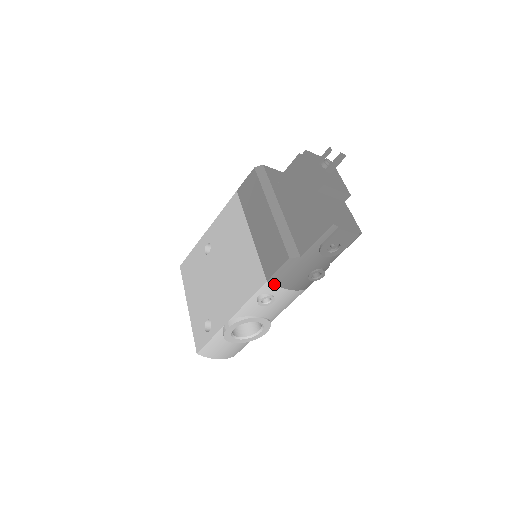
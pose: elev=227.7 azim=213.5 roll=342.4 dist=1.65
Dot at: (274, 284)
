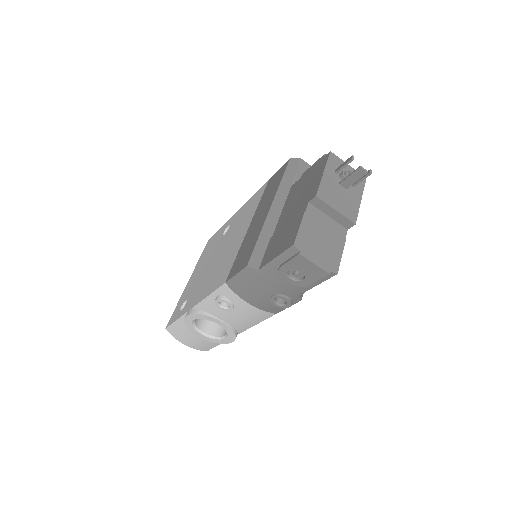
Dot at: (232, 289)
